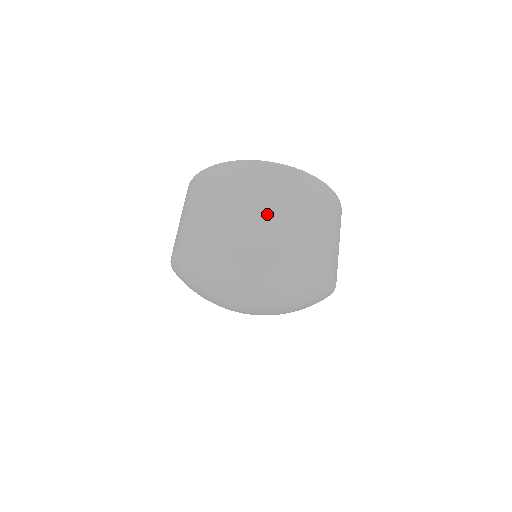
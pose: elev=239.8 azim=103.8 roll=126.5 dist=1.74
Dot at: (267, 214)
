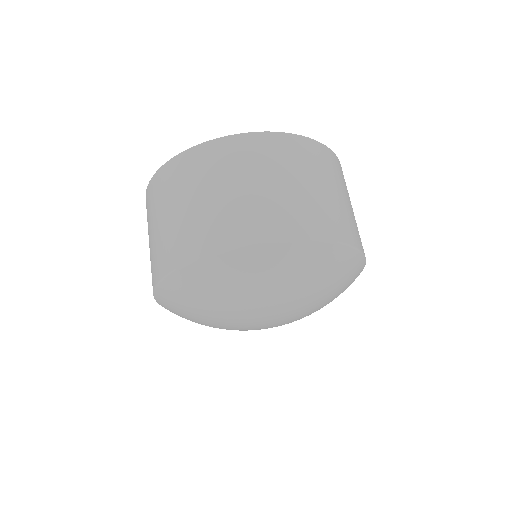
Dot at: (230, 207)
